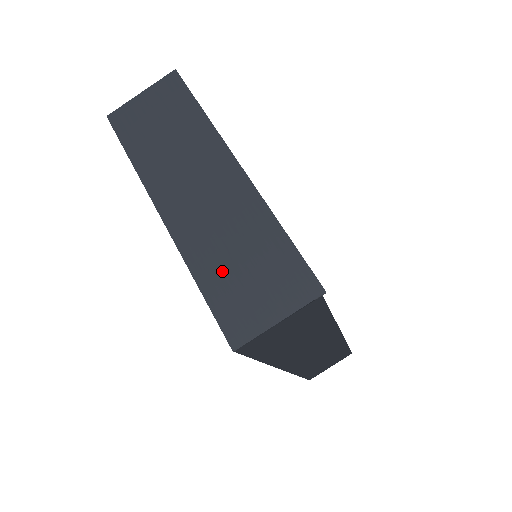
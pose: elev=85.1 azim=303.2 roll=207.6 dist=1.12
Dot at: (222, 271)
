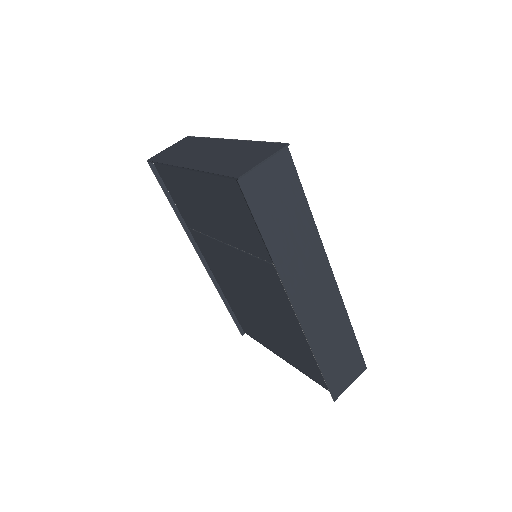
Dot at: (225, 164)
